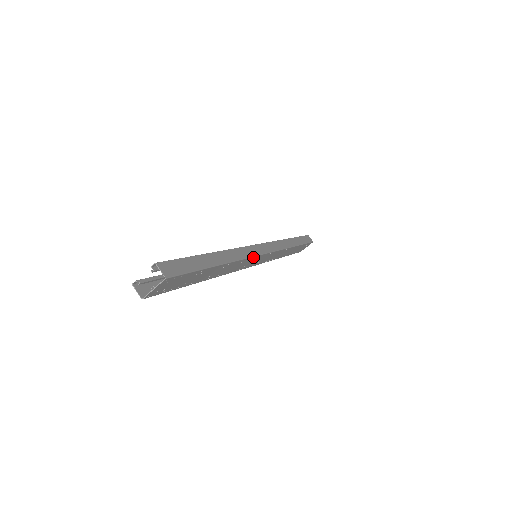
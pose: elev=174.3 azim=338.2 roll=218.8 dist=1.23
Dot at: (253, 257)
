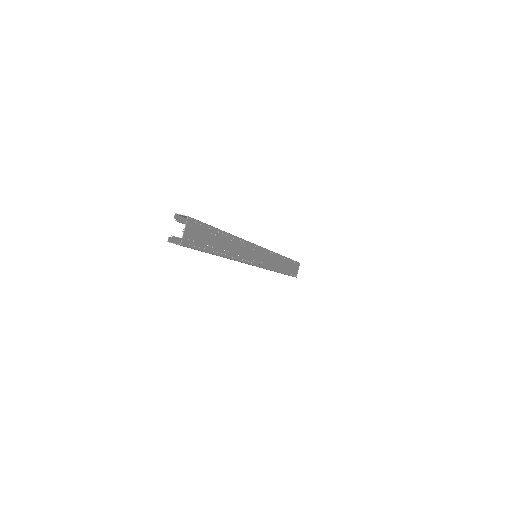
Dot at: (252, 244)
